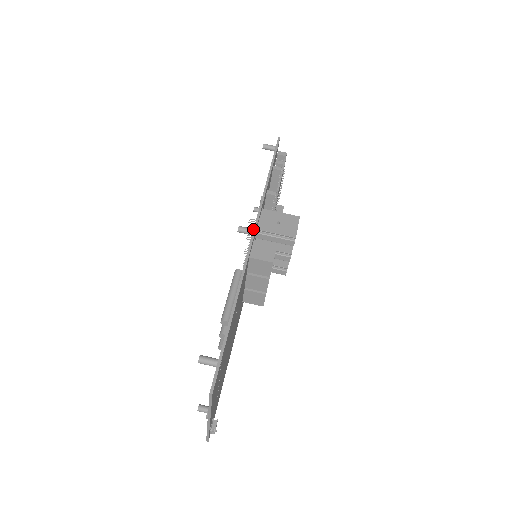
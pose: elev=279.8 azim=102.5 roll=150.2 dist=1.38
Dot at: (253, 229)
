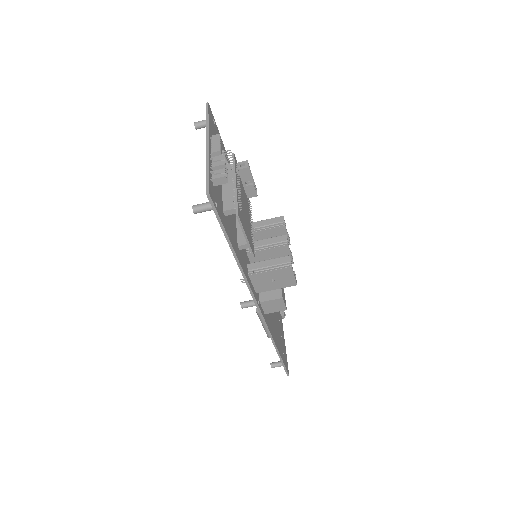
Dot at: occluded
